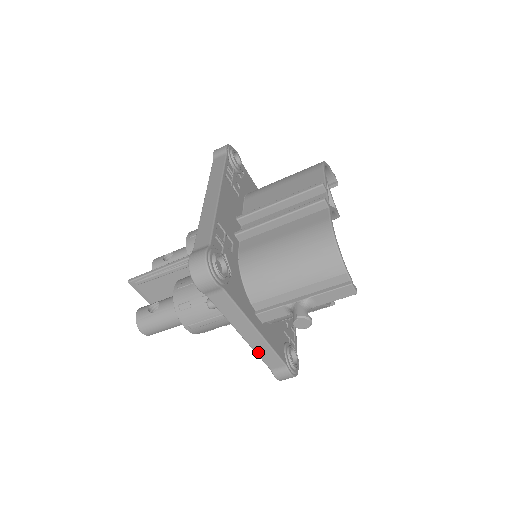
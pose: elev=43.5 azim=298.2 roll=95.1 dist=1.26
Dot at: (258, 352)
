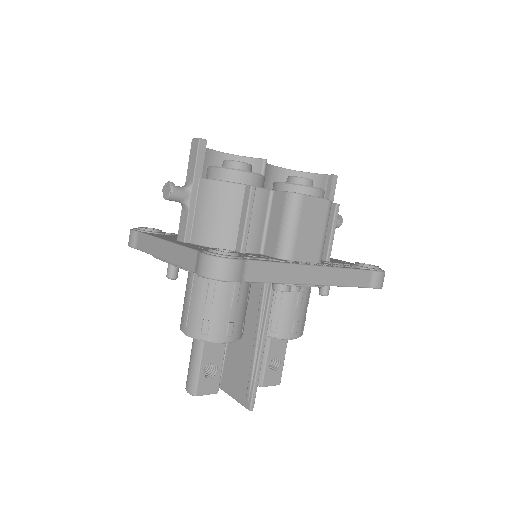
Dot at: (177, 262)
